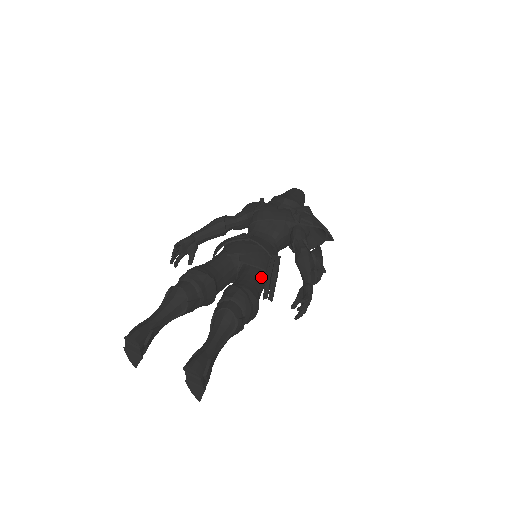
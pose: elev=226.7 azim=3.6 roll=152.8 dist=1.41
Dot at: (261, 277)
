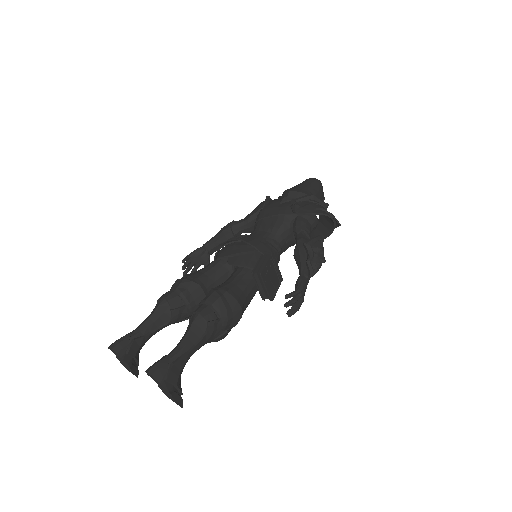
Dot at: (249, 276)
